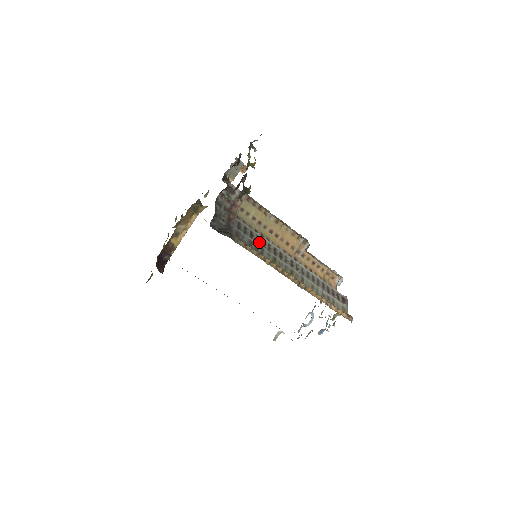
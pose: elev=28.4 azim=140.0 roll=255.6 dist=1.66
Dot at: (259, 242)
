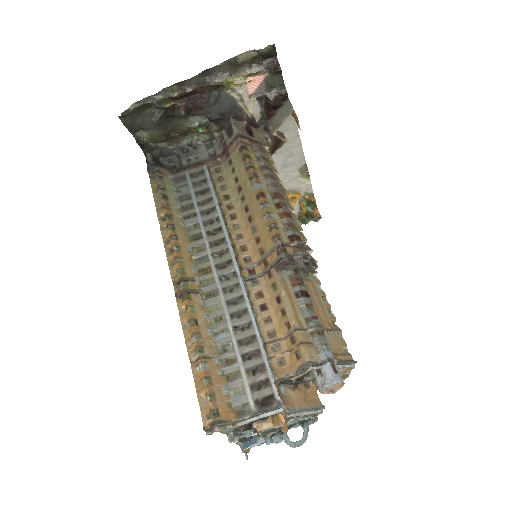
Dot at: (203, 205)
